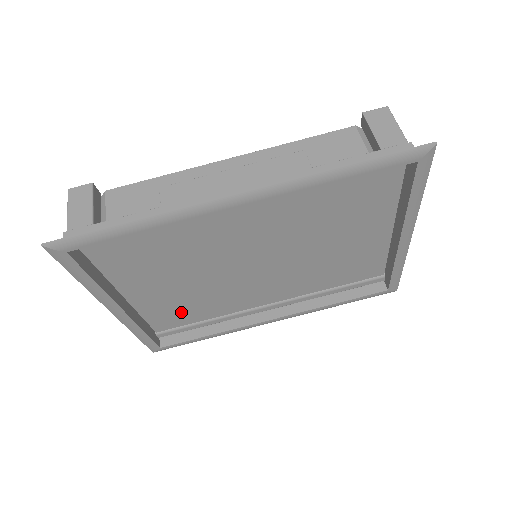
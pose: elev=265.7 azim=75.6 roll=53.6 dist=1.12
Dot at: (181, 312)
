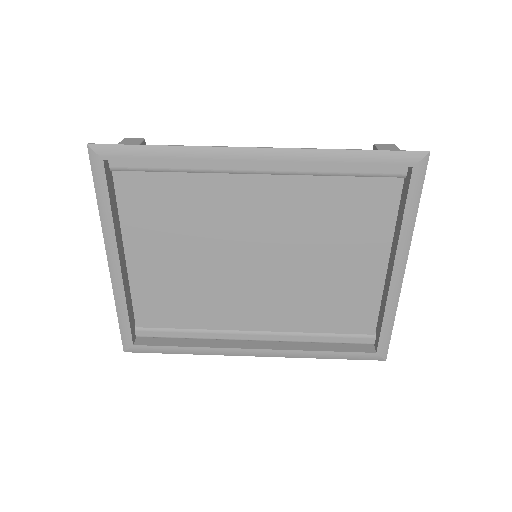
Dot at: (168, 304)
